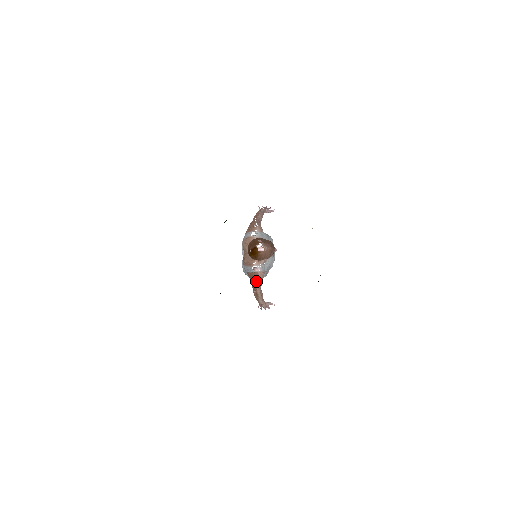
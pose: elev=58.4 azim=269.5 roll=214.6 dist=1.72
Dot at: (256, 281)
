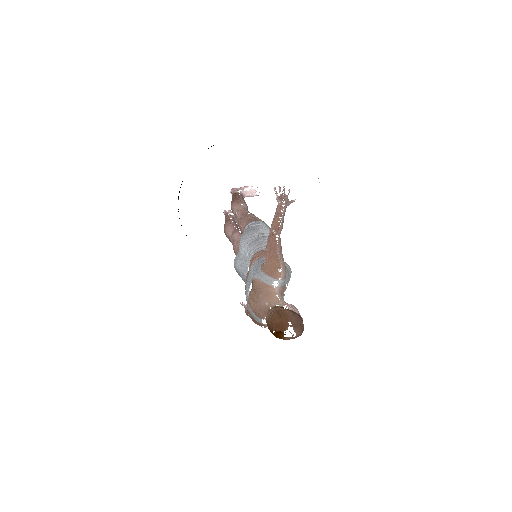
Dot at: (259, 325)
